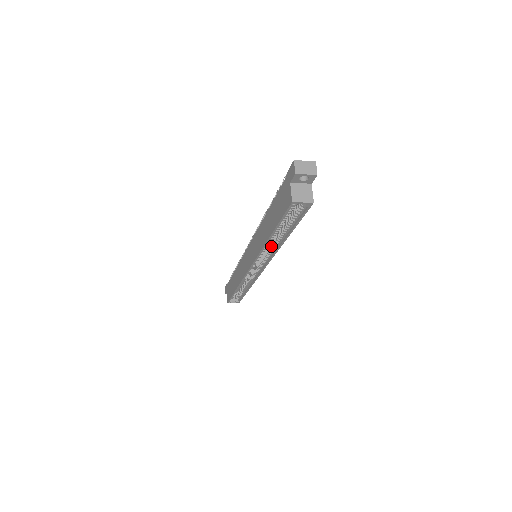
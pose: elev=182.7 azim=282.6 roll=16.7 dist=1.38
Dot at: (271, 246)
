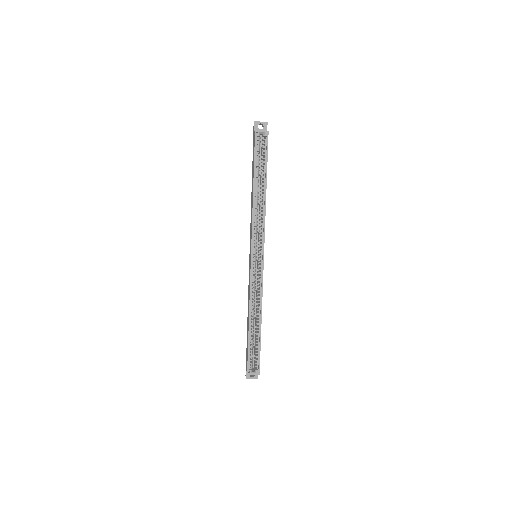
Dot at: (260, 213)
